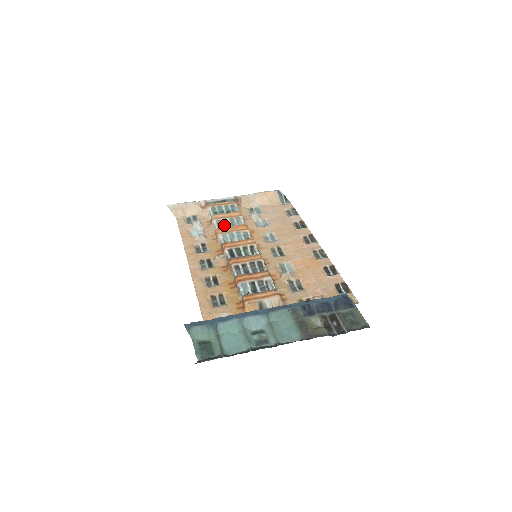
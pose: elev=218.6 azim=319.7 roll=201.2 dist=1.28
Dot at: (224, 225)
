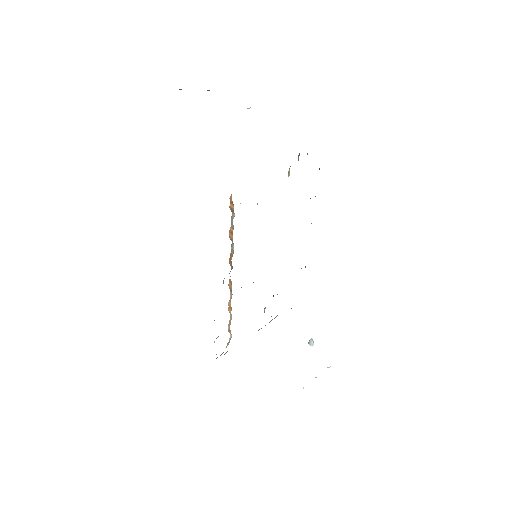
Dot at: occluded
